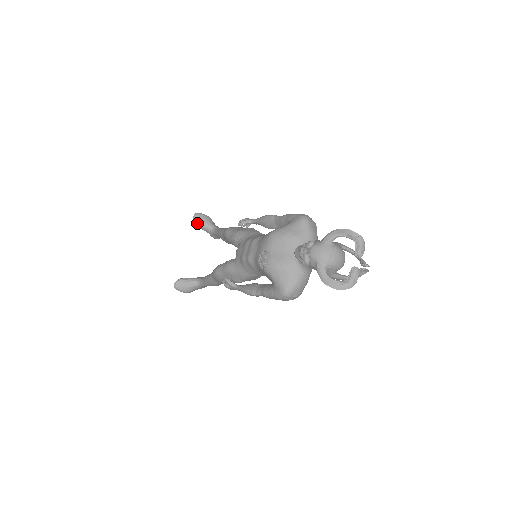
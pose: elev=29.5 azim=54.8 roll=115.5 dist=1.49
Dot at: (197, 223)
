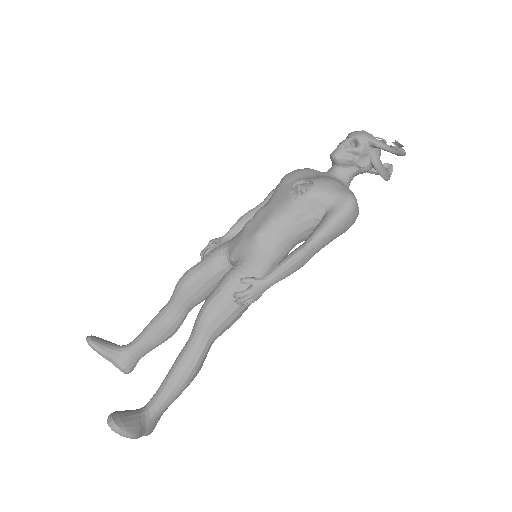
Dot at: (97, 344)
